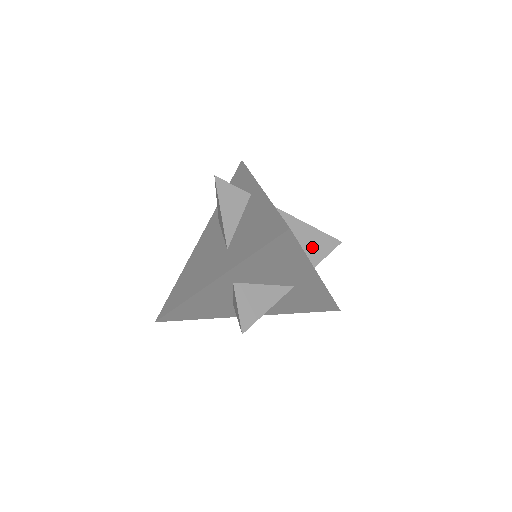
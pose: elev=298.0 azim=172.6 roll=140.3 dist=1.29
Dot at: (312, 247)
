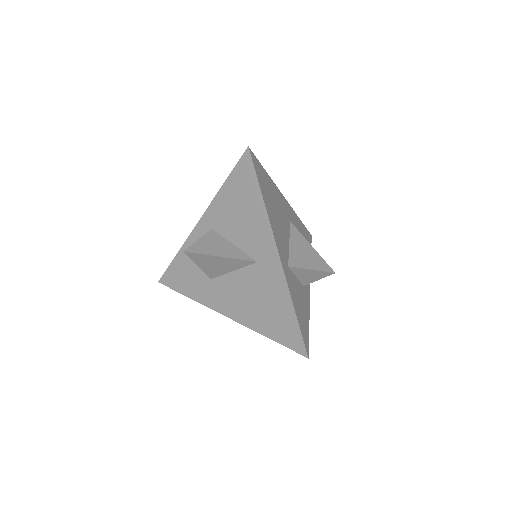
Dot at: (301, 257)
